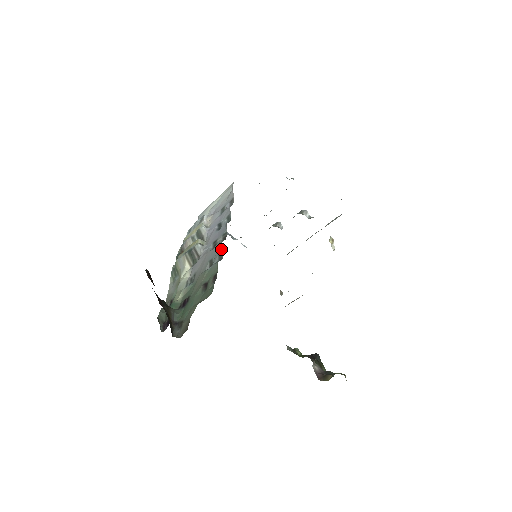
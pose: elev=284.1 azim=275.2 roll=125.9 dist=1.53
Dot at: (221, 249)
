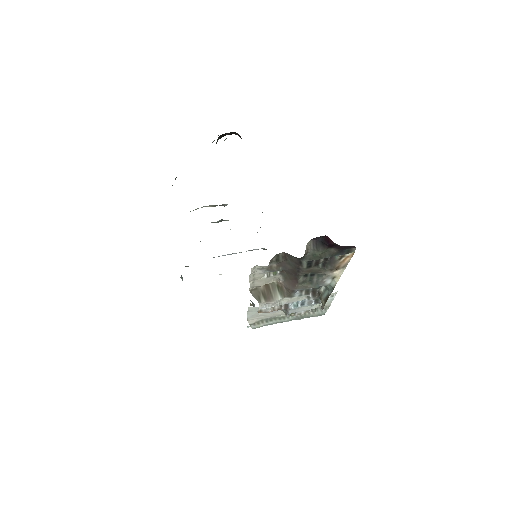
Dot at: occluded
